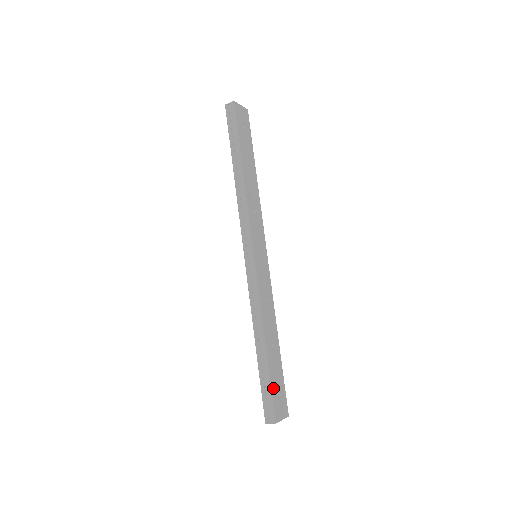
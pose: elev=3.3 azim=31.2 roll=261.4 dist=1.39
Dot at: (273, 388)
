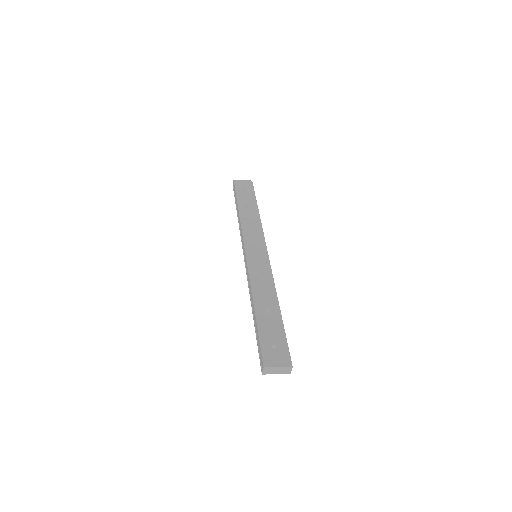
Dot at: (263, 340)
